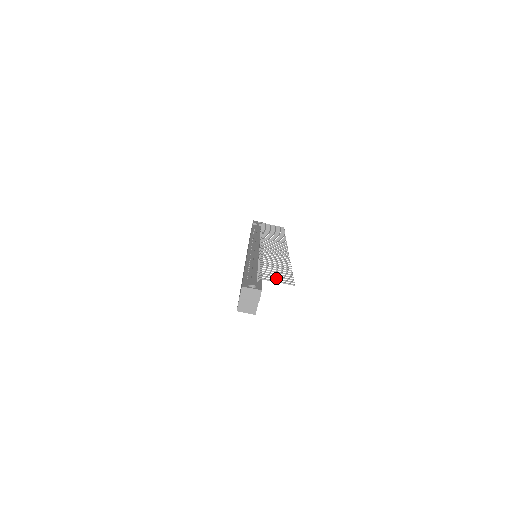
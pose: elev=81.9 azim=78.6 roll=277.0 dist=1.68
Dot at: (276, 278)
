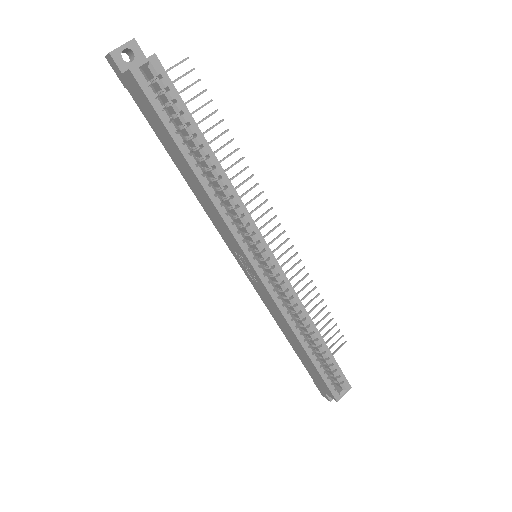
Dot at: (172, 82)
